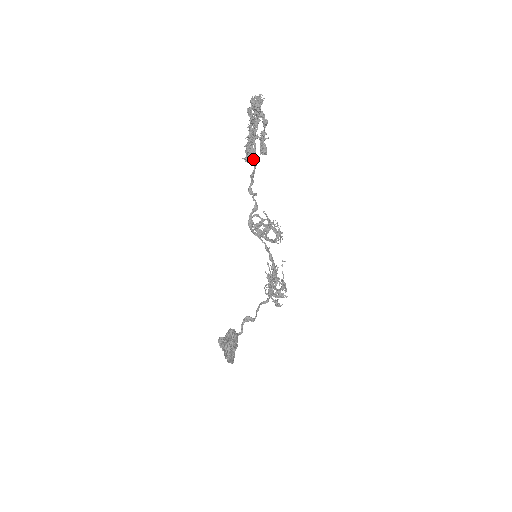
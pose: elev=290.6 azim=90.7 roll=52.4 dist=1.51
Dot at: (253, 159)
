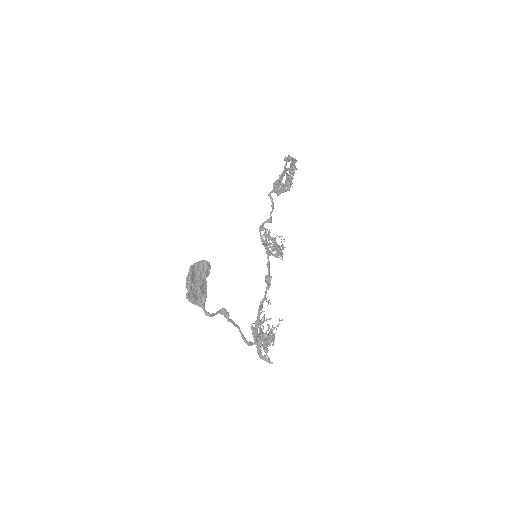
Dot at: (279, 179)
